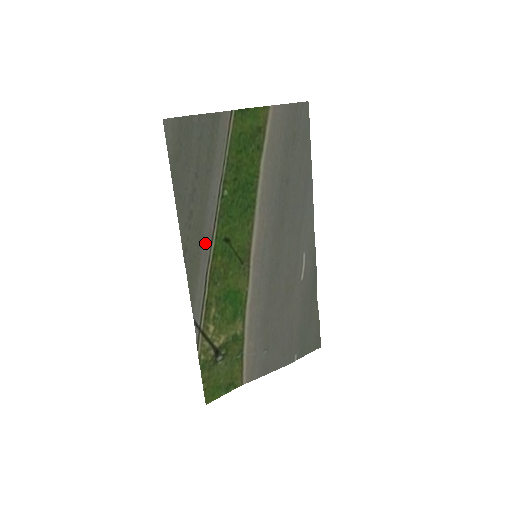
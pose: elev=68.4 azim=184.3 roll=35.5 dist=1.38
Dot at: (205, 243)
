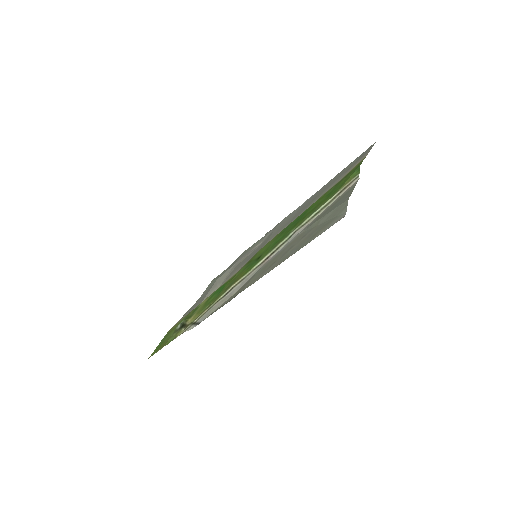
Dot at: (255, 273)
